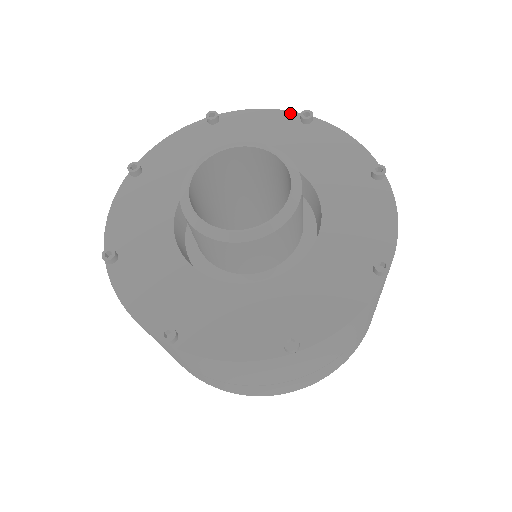
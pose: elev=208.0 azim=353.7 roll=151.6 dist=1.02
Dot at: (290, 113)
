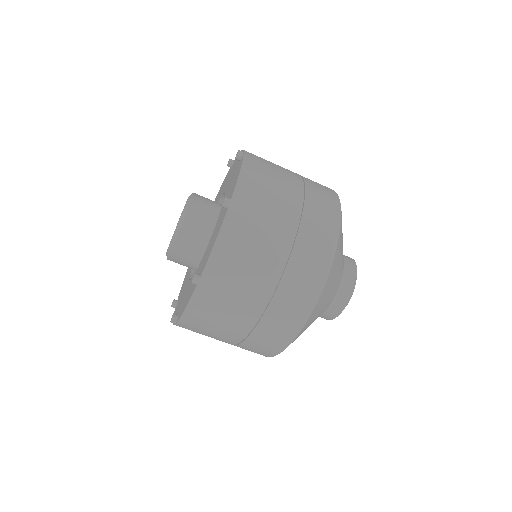
Dot at: occluded
